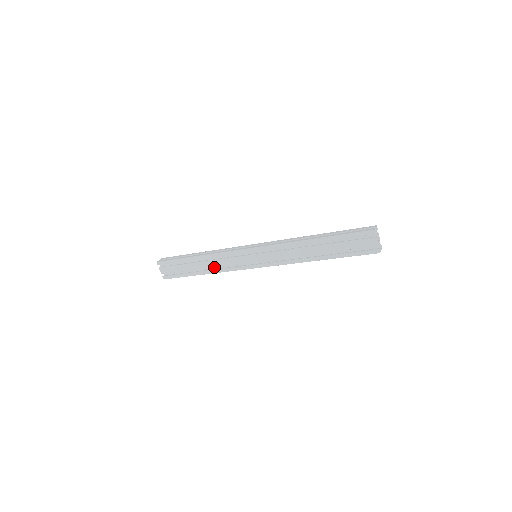
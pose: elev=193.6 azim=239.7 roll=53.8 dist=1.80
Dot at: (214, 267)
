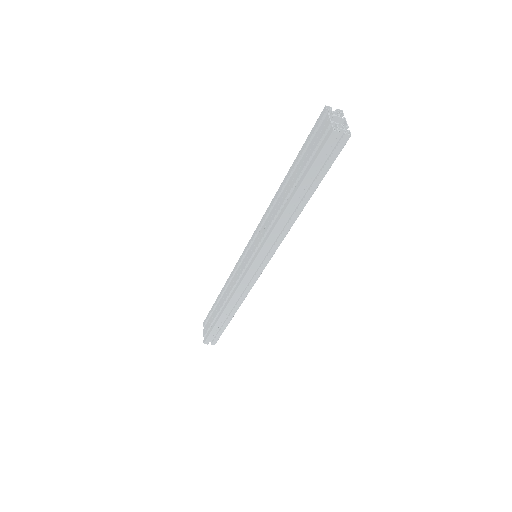
Dot at: occluded
